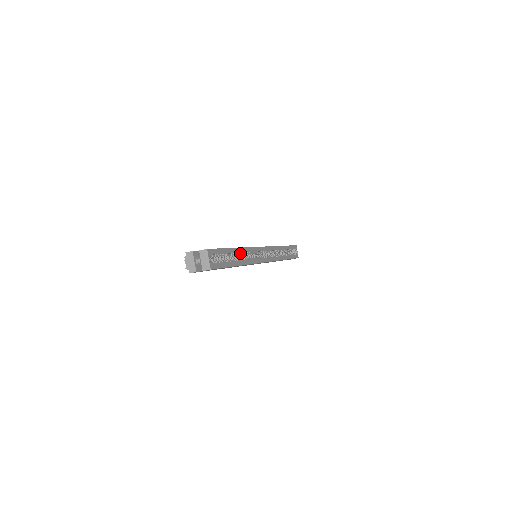
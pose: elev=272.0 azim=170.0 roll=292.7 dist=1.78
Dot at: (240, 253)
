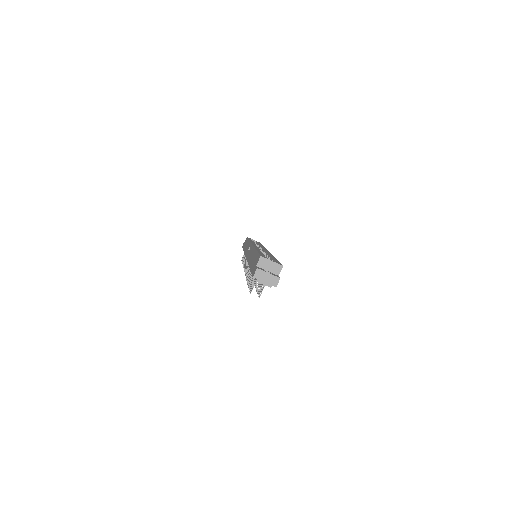
Dot at: occluded
